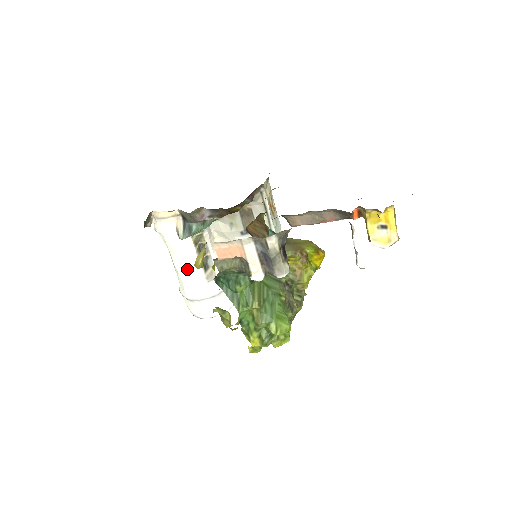
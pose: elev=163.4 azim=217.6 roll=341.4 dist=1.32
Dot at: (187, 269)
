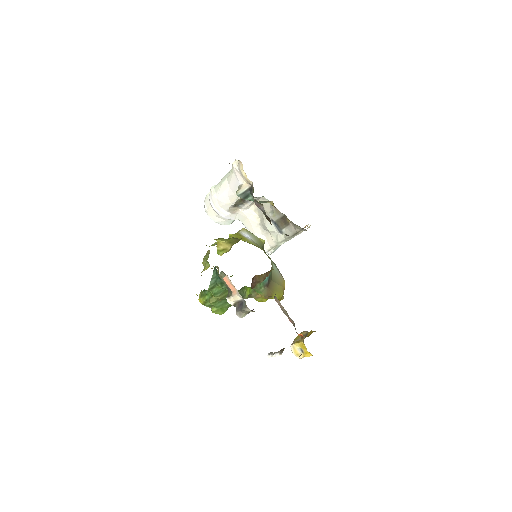
Dot at: (225, 196)
